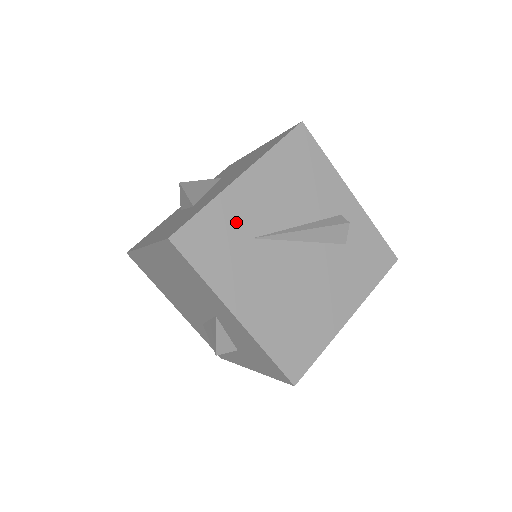
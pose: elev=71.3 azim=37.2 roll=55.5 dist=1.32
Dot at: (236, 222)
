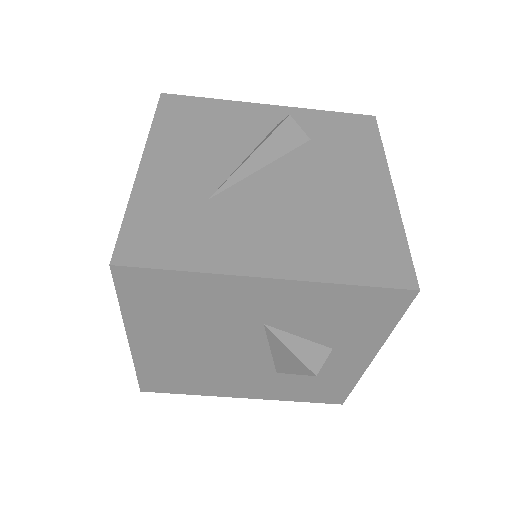
Dot at: (175, 199)
